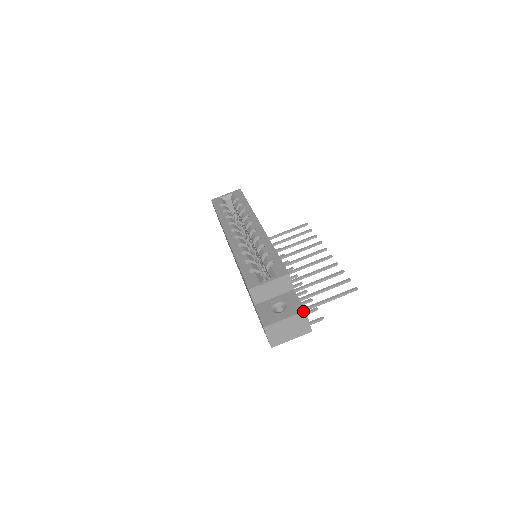
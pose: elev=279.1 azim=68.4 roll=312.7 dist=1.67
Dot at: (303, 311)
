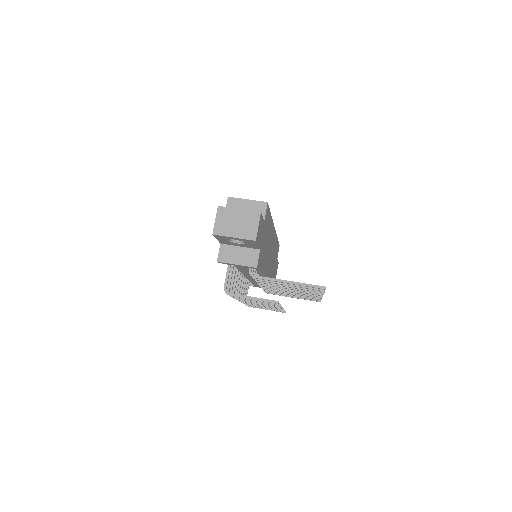
Dot at: (258, 211)
